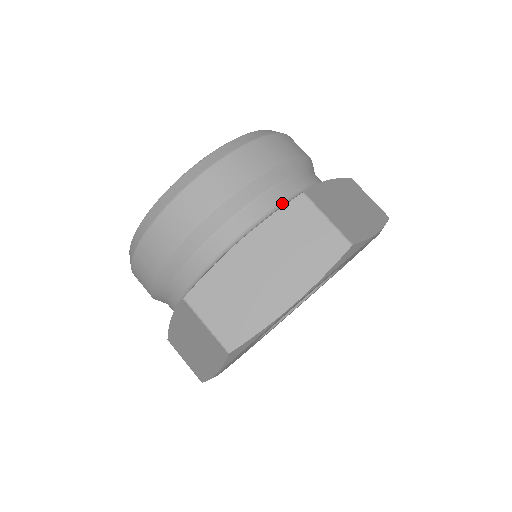
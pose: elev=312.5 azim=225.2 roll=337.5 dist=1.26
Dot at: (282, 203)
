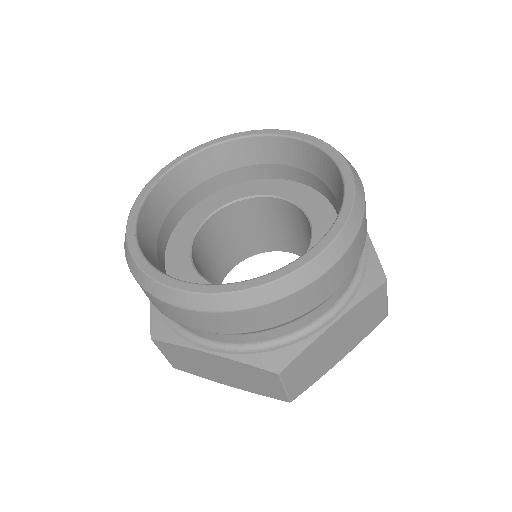
Dot at: (267, 341)
